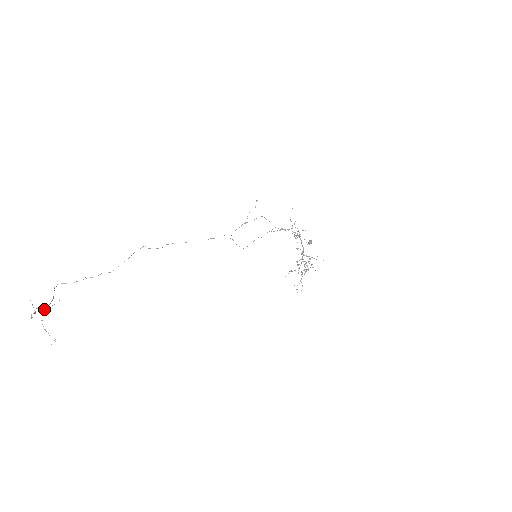
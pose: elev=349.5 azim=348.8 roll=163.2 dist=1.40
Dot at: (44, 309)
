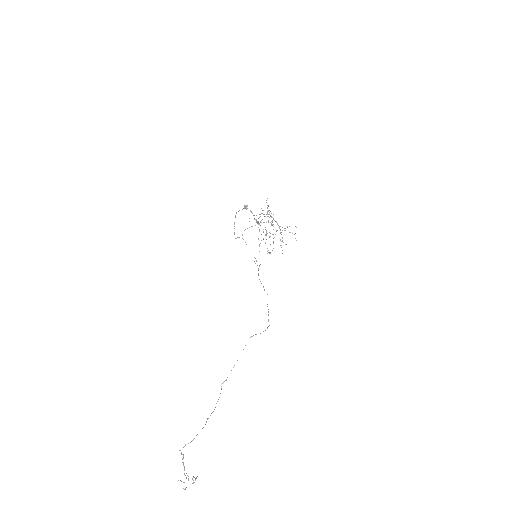
Dot at: occluded
